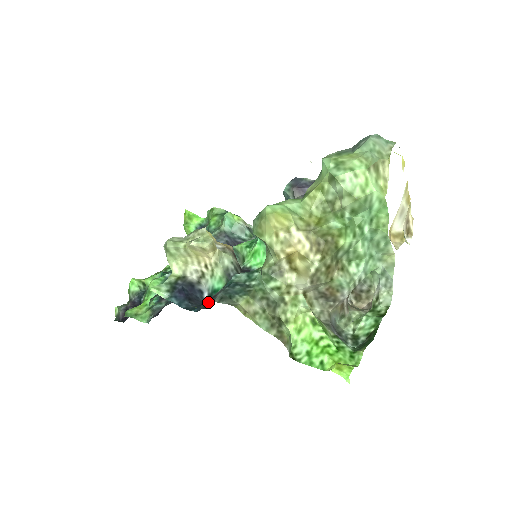
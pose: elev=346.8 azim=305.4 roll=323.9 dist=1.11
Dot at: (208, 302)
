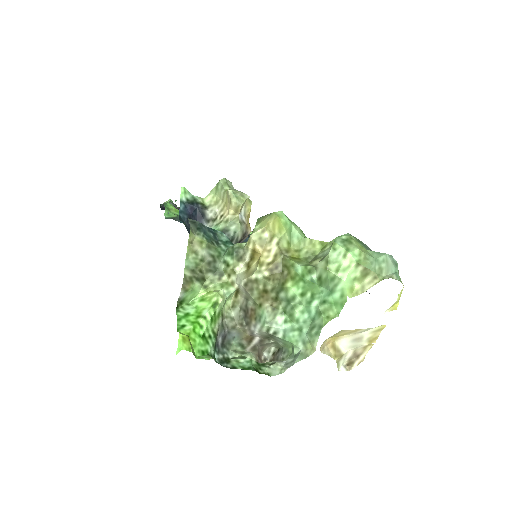
Dot at: occluded
